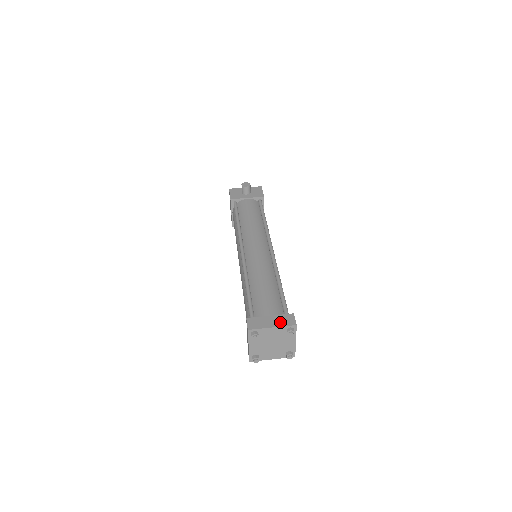
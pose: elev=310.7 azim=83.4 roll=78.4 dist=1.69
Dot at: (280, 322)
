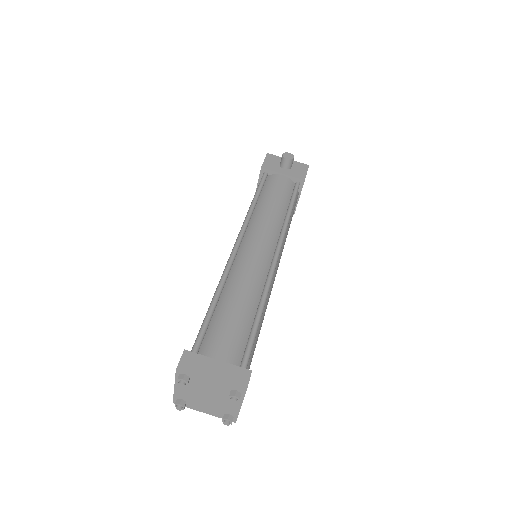
Dot at: (226, 376)
